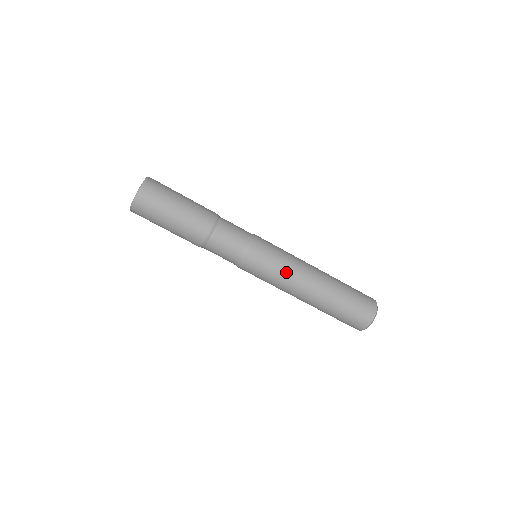
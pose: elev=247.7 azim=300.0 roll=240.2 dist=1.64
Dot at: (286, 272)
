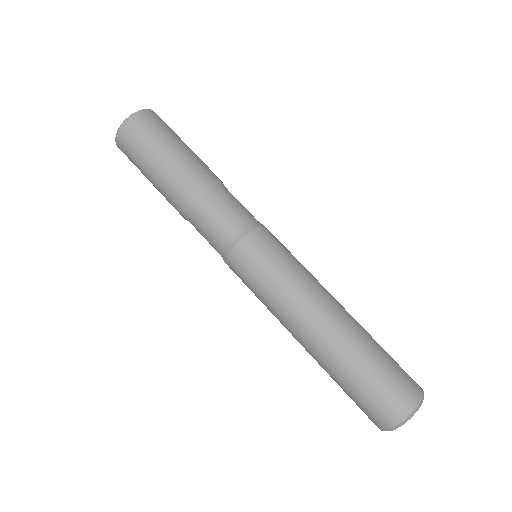
Dot at: (300, 274)
